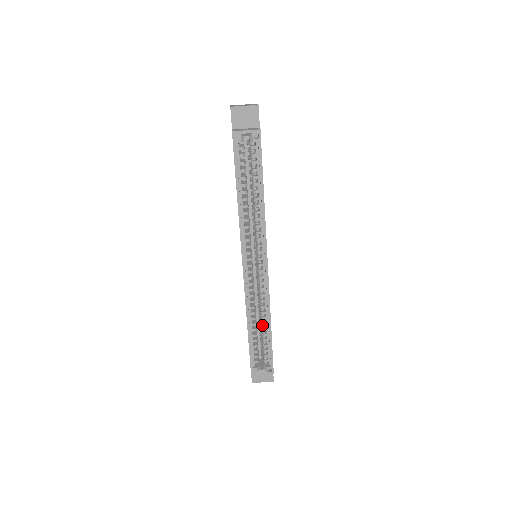
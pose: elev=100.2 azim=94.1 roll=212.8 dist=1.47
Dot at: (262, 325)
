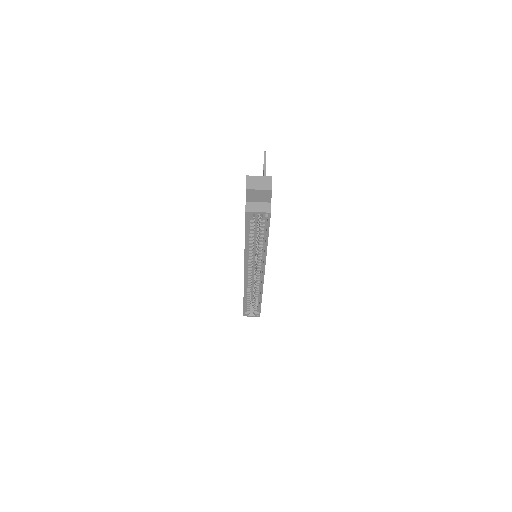
Dot at: (255, 296)
